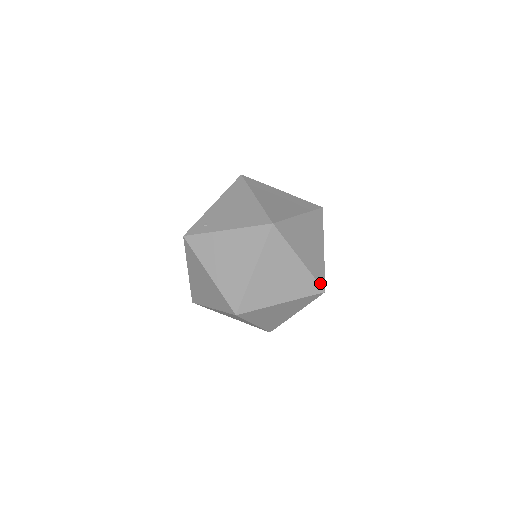
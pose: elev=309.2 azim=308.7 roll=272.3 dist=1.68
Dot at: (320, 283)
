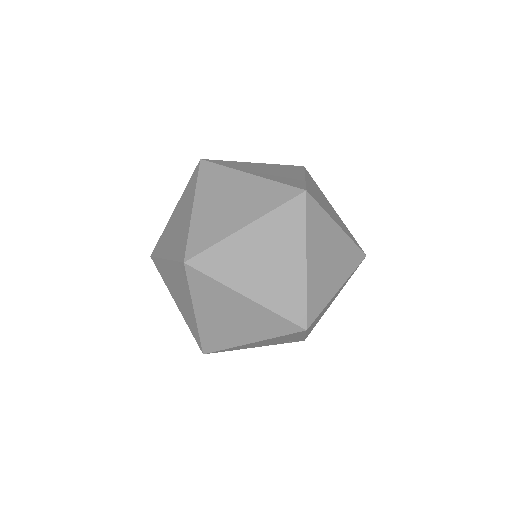
Dot at: occluded
